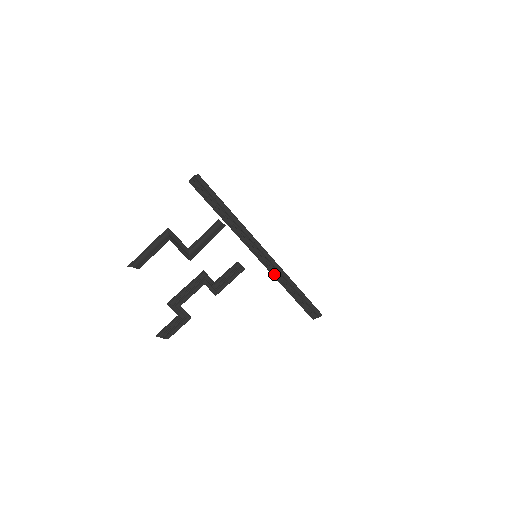
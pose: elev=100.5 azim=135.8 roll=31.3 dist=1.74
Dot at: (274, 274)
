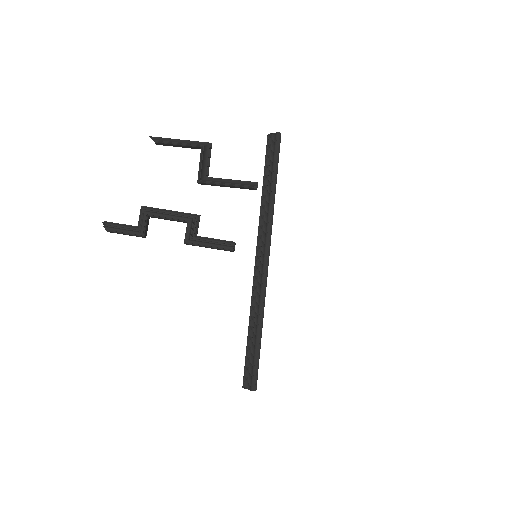
Dot at: (254, 292)
